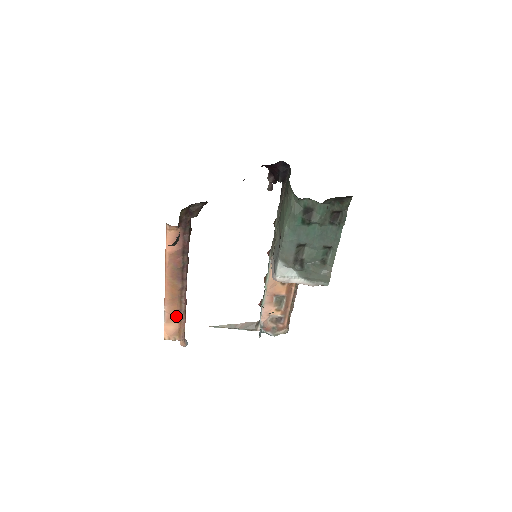
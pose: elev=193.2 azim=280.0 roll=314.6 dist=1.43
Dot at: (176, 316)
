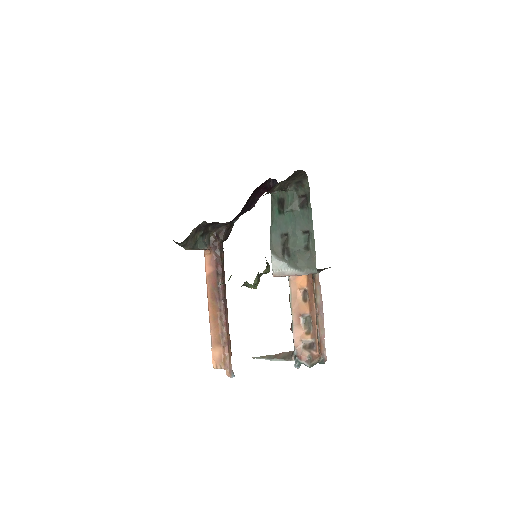
Dot at: (219, 340)
